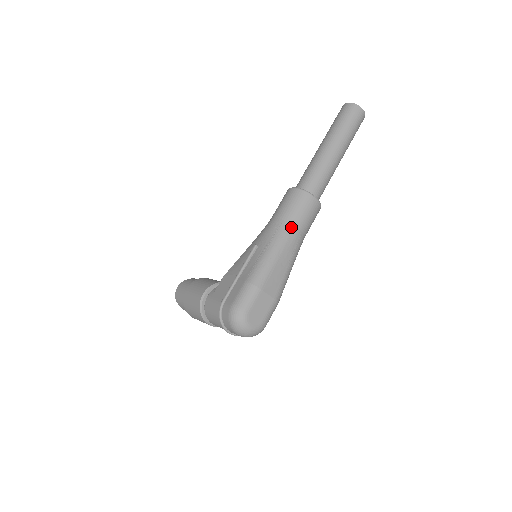
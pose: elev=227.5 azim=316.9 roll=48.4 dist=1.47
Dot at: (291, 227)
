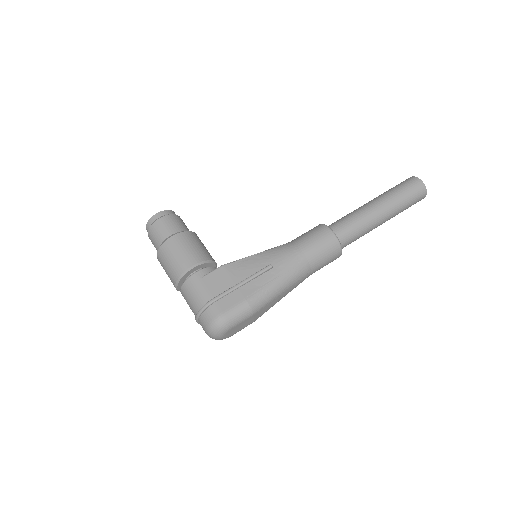
Dot at: (308, 270)
